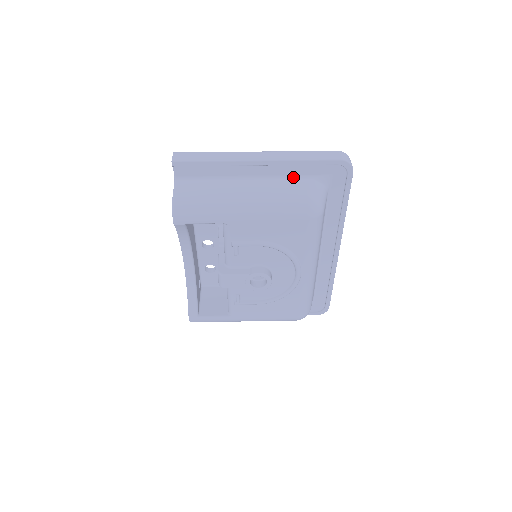
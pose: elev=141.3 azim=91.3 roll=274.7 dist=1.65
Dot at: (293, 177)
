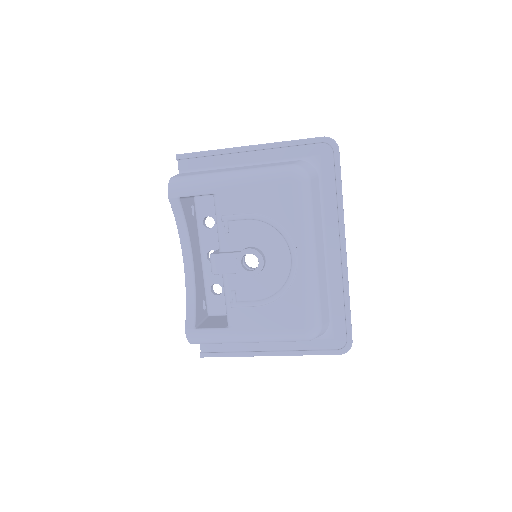
Dot at: (283, 161)
